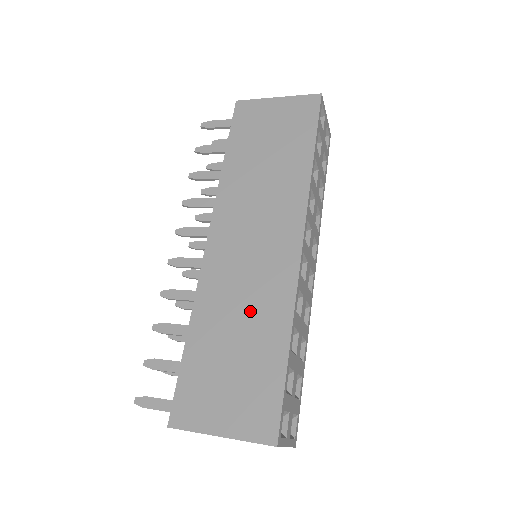
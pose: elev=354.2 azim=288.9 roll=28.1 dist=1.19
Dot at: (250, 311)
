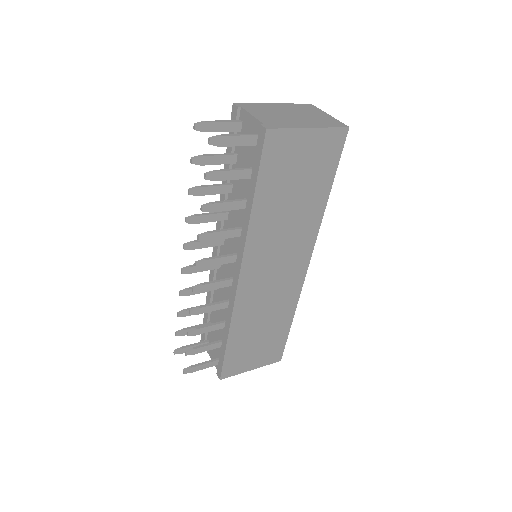
Dot at: (271, 313)
